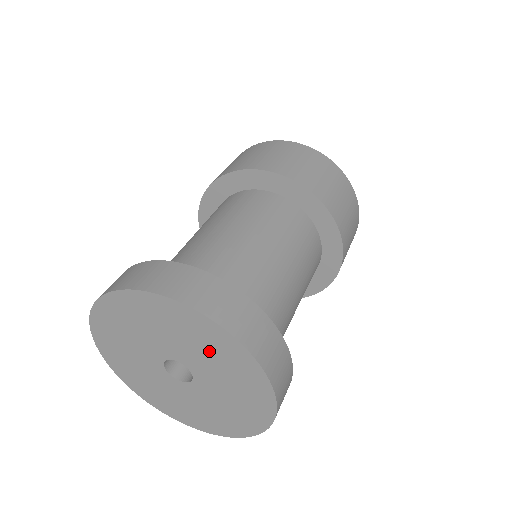
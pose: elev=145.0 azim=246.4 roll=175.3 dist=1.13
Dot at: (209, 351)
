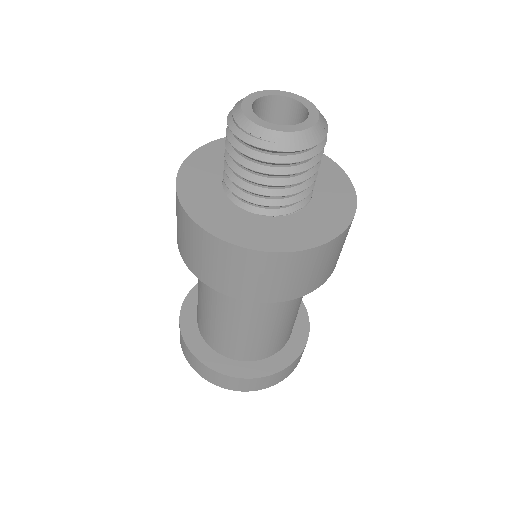
Dot at: occluded
